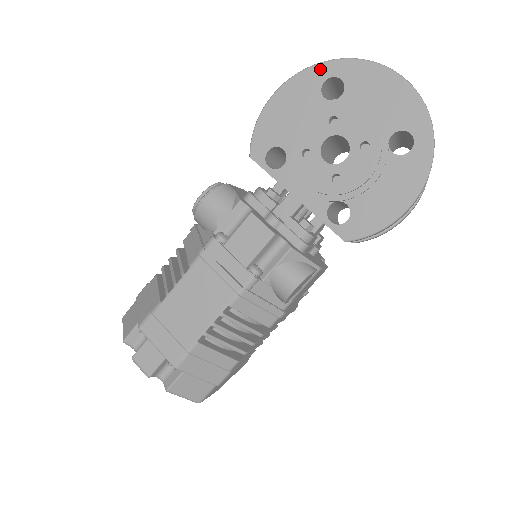
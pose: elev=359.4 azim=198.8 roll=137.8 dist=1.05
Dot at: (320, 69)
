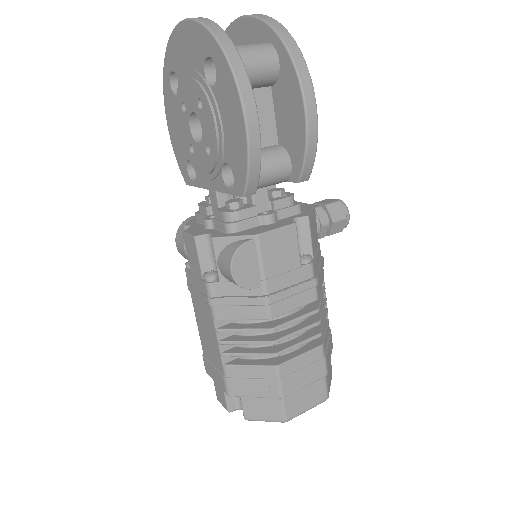
Dot at: (165, 79)
